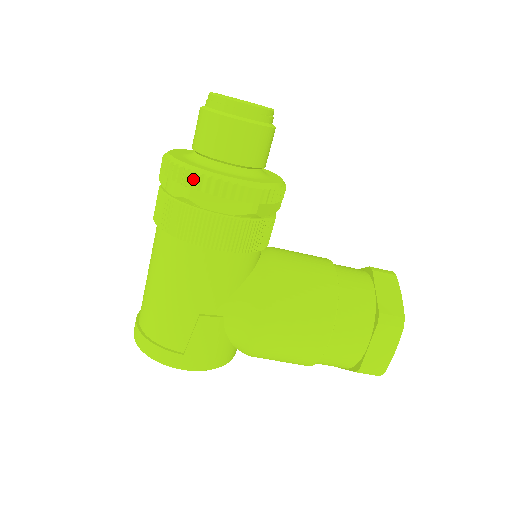
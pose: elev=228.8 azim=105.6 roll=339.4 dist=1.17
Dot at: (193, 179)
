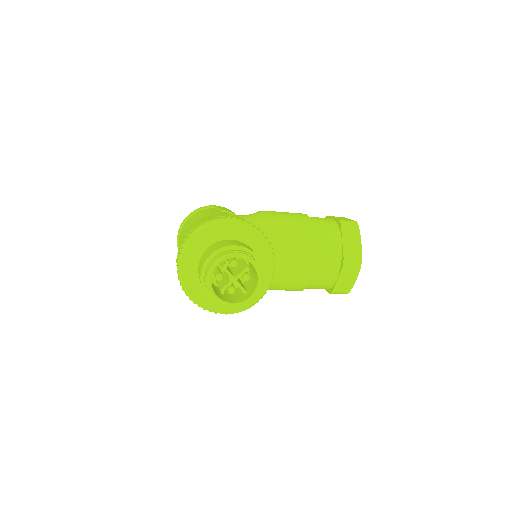
Dot at: (200, 306)
